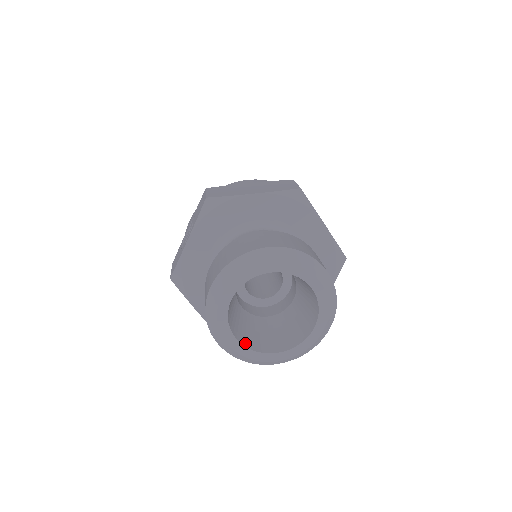
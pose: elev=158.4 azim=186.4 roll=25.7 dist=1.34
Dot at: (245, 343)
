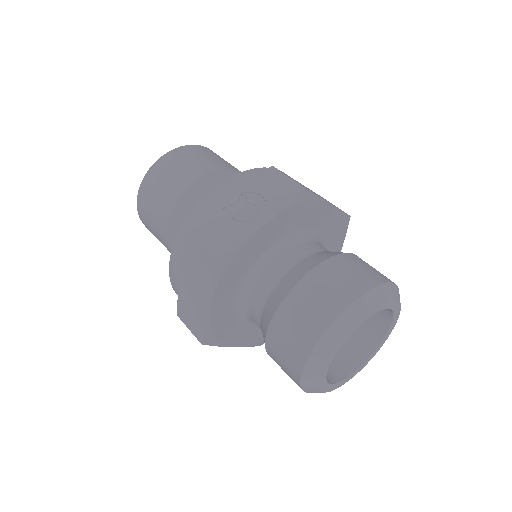
Dot at: occluded
